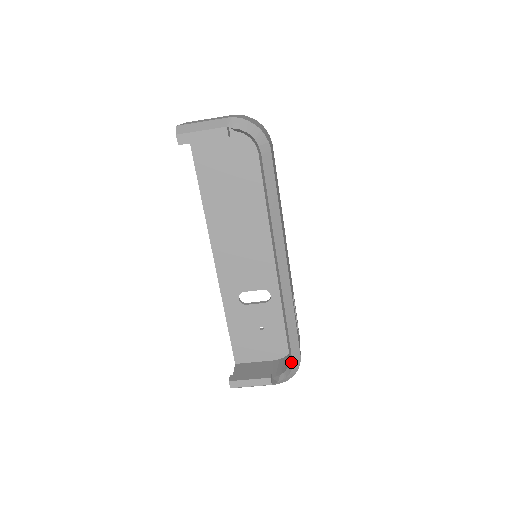
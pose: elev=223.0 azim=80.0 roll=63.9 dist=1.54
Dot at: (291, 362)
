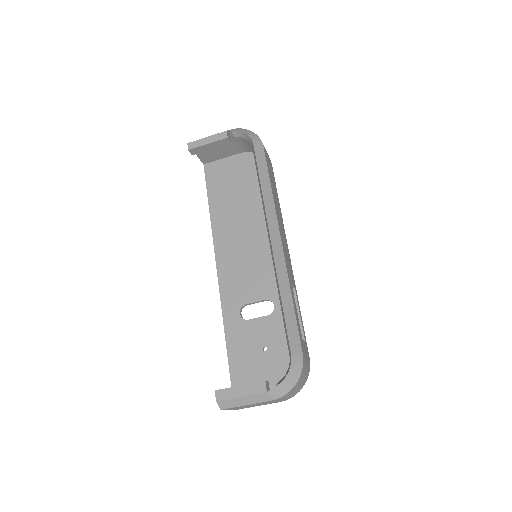
Dot at: (290, 357)
